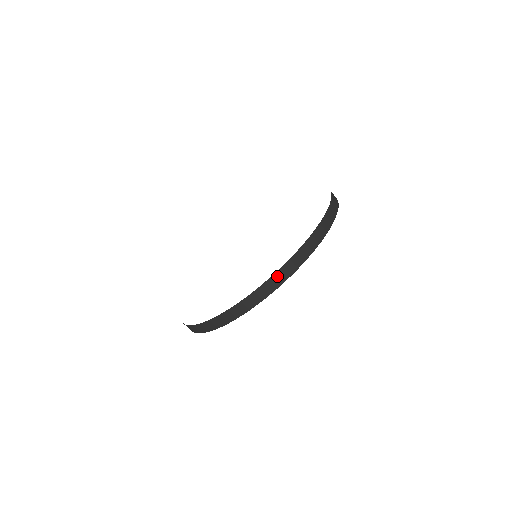
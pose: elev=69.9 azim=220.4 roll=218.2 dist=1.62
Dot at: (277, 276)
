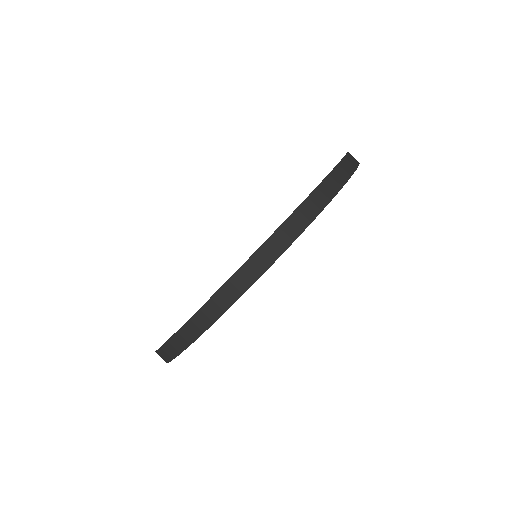
Dot at: (179, 337)
